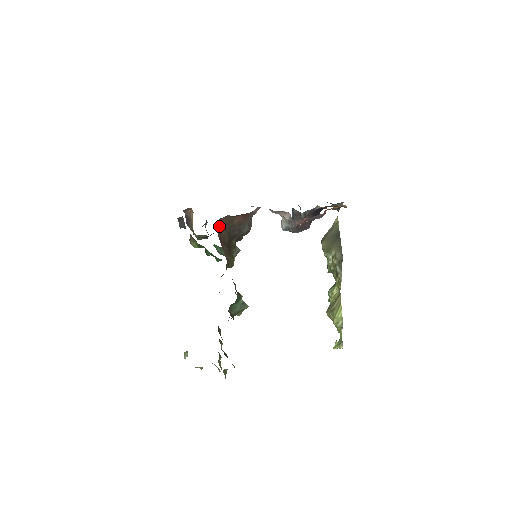
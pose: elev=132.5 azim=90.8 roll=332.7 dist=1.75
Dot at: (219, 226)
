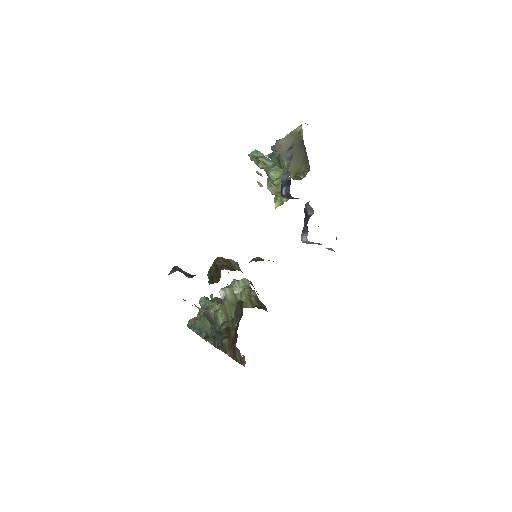
Dot at: occluded
